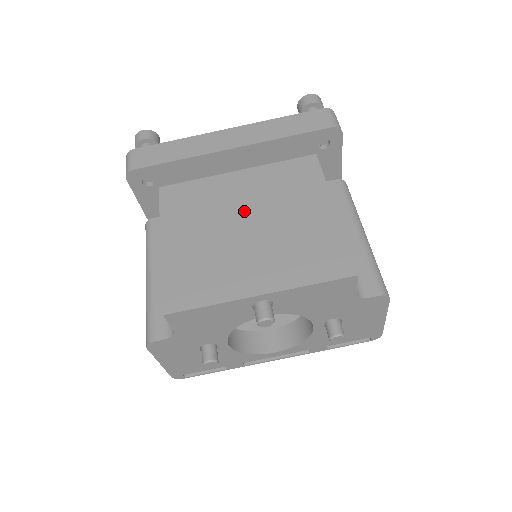
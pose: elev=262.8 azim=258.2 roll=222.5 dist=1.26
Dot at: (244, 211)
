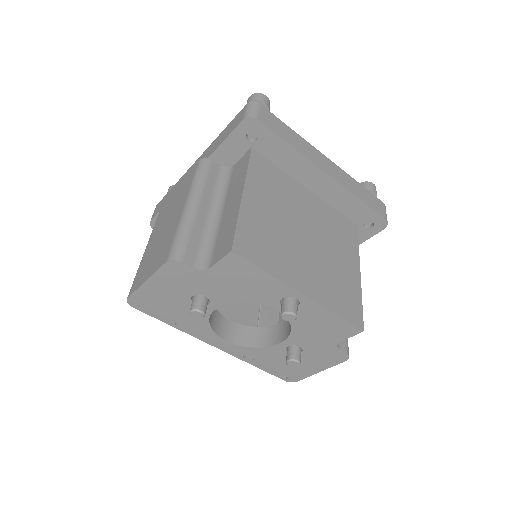
Dot at: (307, 223)
